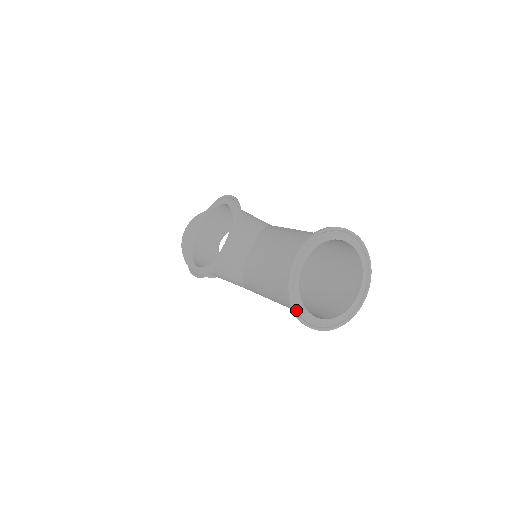
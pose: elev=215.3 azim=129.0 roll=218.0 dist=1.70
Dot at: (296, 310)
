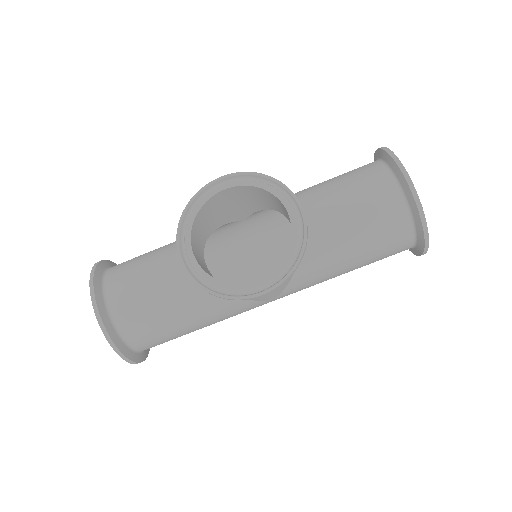
Dot at: (425, 233)
